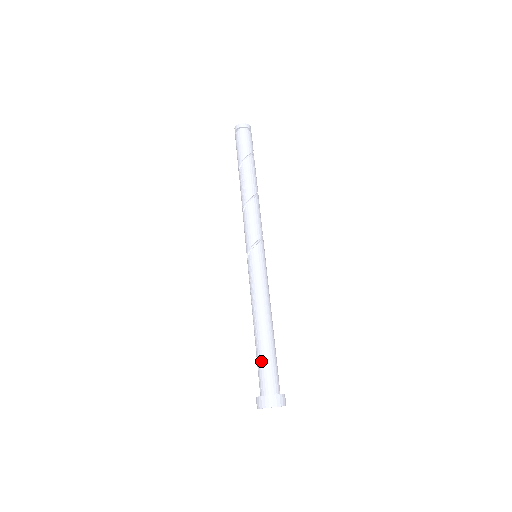
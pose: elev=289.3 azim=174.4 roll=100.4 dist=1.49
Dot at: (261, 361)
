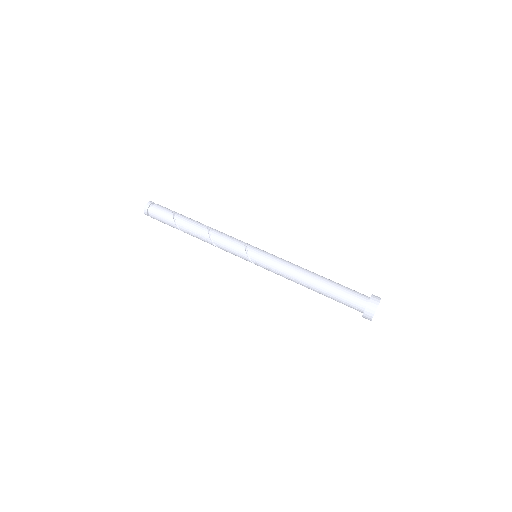
Dot at: (338, 298)
